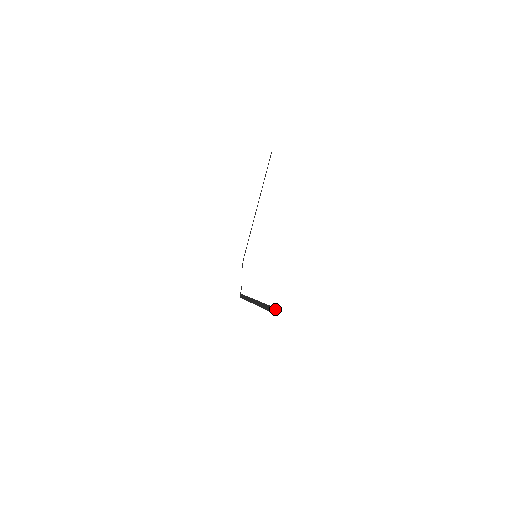
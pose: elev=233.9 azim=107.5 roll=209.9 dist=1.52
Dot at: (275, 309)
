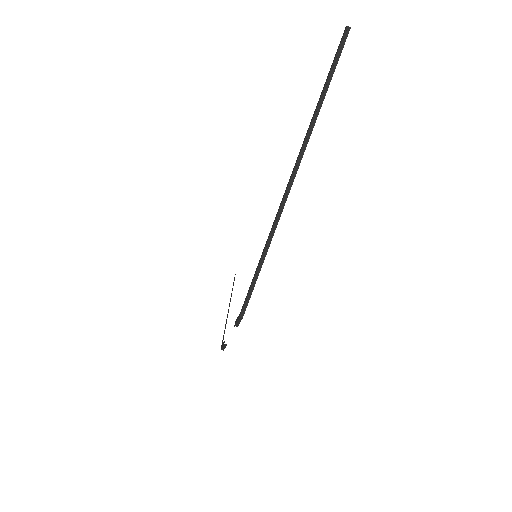
Dot at: (340, 42)
